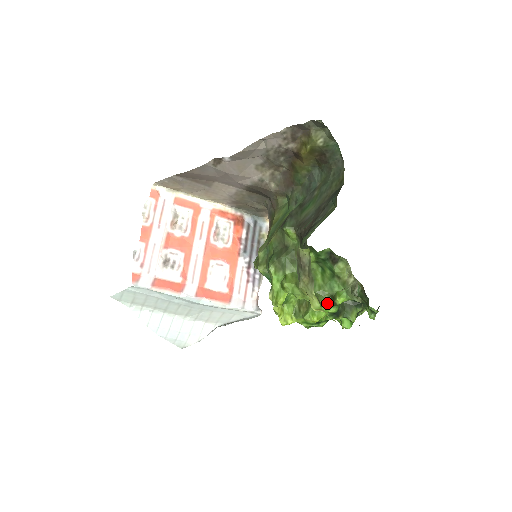
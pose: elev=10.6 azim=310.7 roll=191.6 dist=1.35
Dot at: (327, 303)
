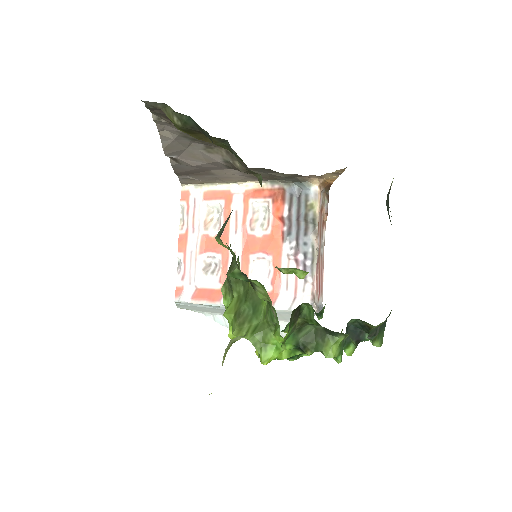
Dot at: occluded
